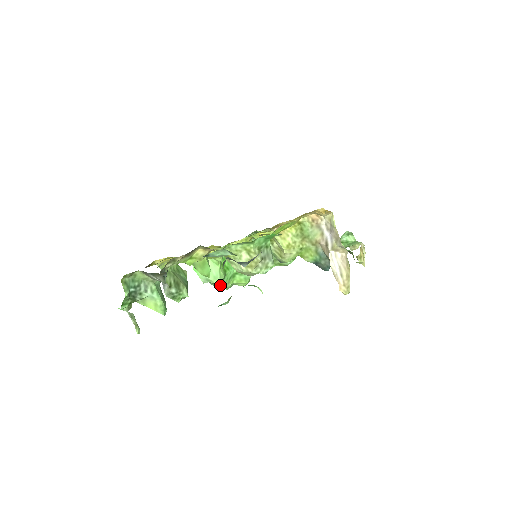
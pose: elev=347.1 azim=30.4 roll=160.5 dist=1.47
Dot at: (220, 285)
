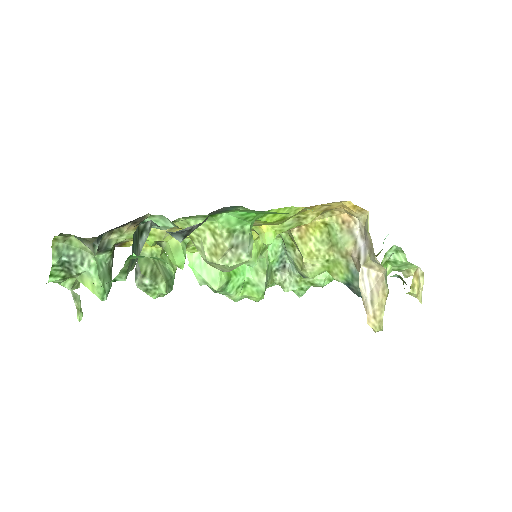
Dot at: (224, 293)
